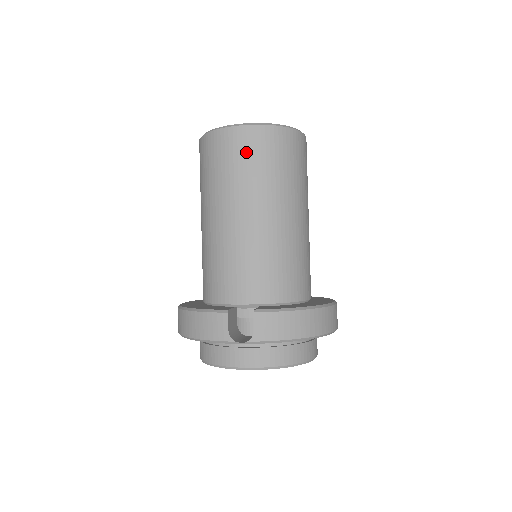
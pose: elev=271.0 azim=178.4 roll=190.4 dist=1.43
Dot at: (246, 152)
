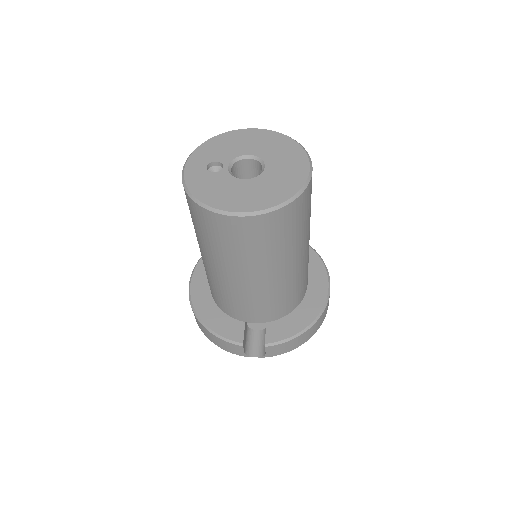
Dot at: (248, 238)
